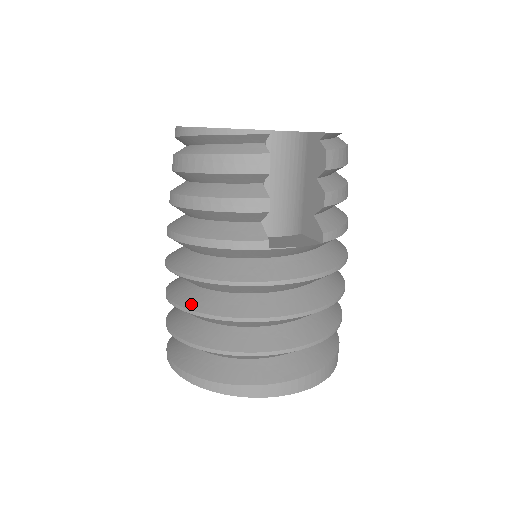
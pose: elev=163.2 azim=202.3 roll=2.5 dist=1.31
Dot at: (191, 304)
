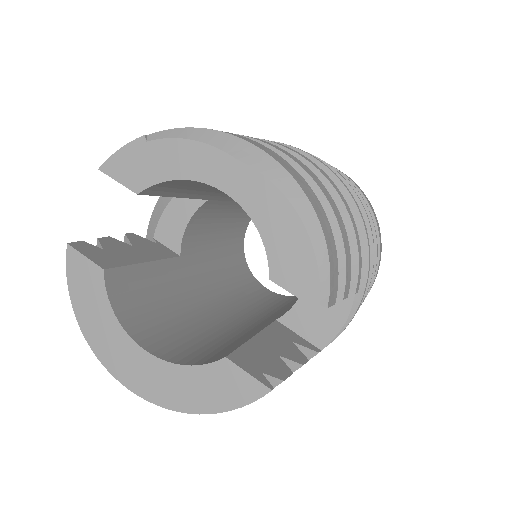
Dot at: occluded
